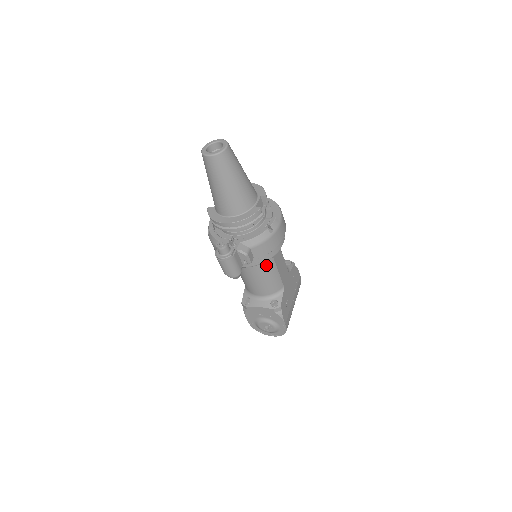
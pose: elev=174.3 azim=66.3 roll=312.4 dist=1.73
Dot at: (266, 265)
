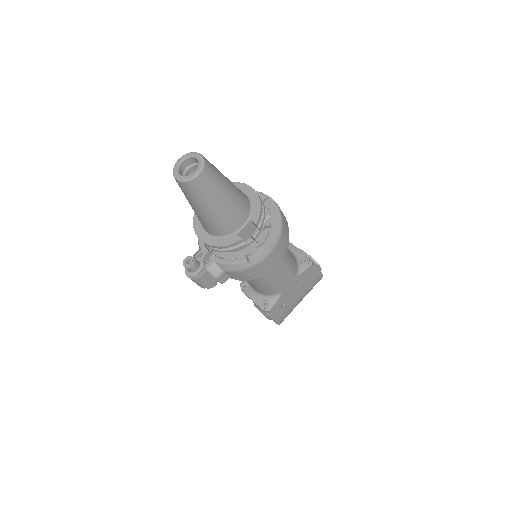
Dot at: occluded
